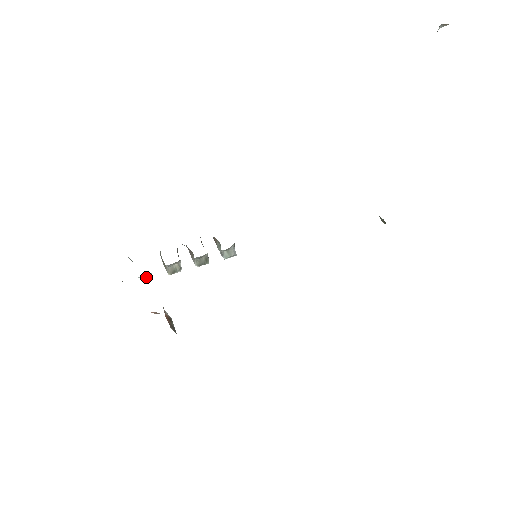
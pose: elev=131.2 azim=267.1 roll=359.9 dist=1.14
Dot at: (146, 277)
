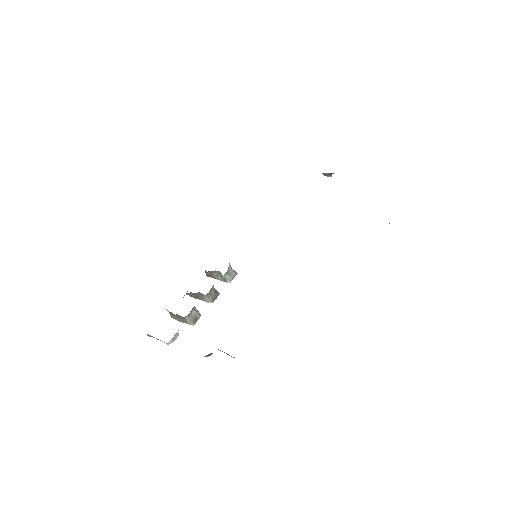
Dot at: (175, 339)
